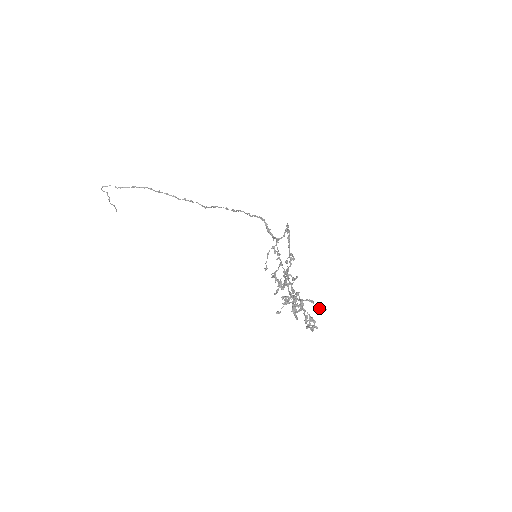
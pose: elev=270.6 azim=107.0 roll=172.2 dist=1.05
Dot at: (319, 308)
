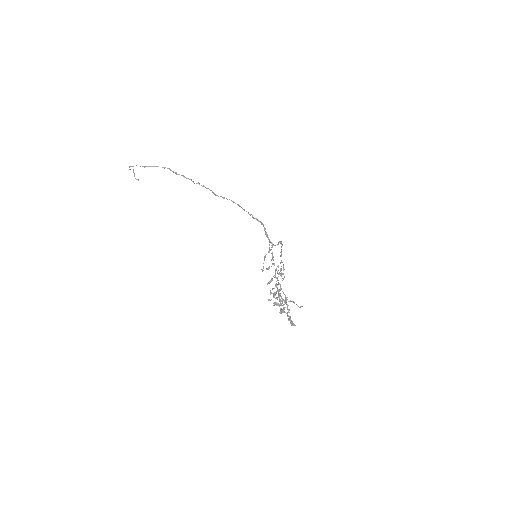
Dot at: (298, 306)
